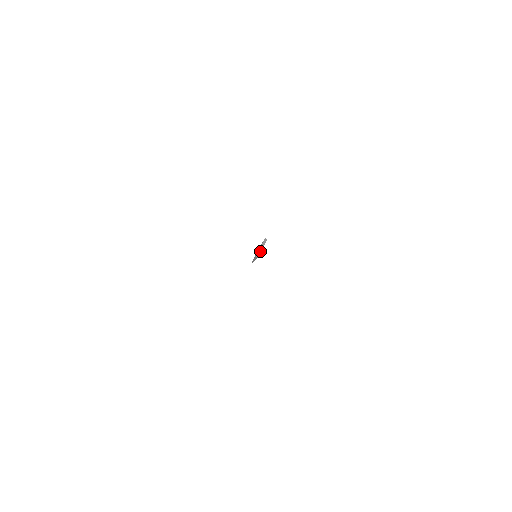
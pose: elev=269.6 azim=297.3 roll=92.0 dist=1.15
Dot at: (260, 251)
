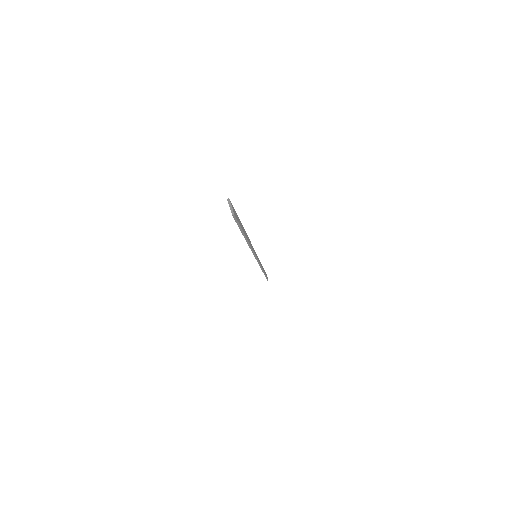
Dot at: (232, 210)
